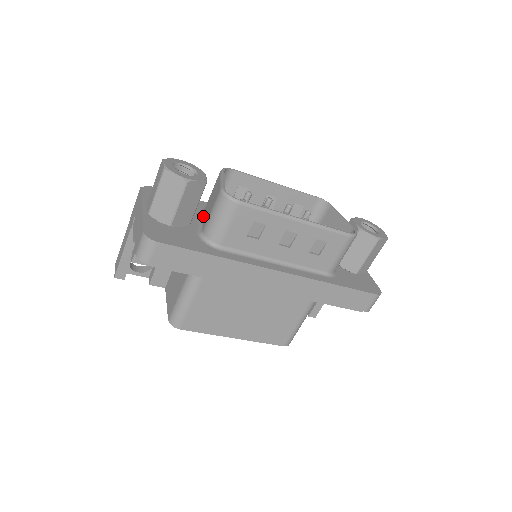
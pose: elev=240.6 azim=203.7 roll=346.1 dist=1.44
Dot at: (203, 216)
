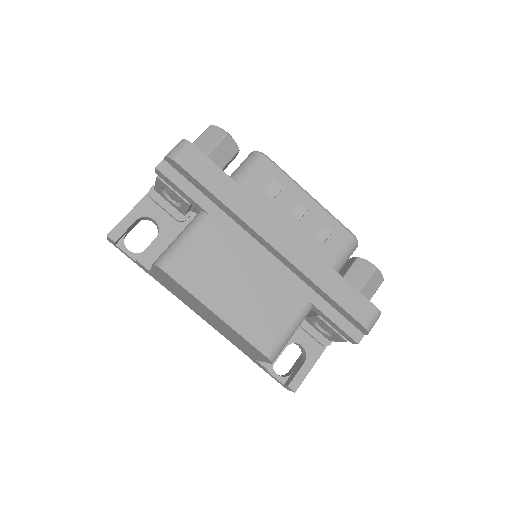
Dot at: occluded
